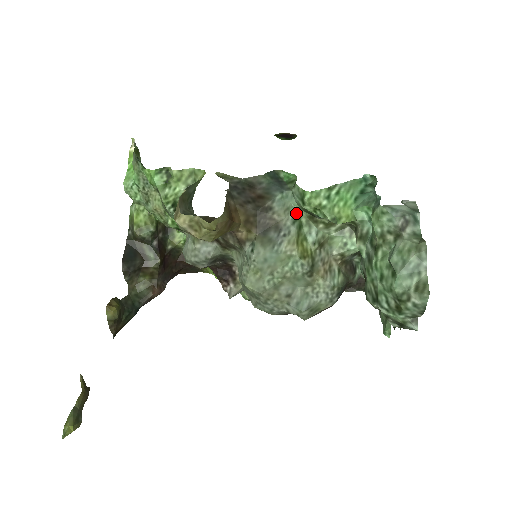
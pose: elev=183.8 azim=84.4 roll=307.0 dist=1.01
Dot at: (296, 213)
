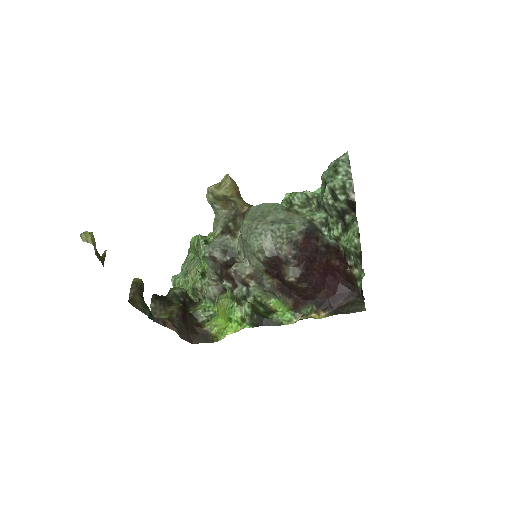
Dot at: occluded
